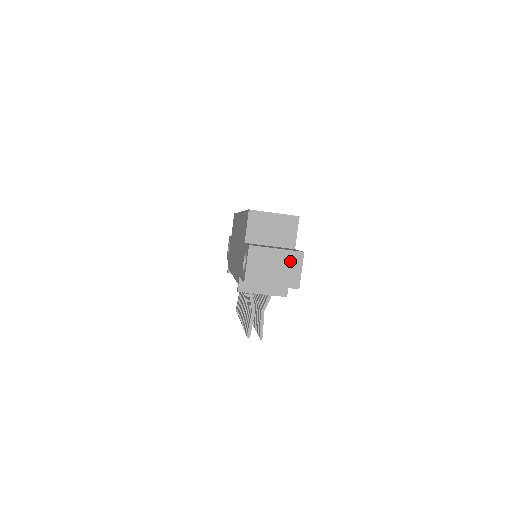
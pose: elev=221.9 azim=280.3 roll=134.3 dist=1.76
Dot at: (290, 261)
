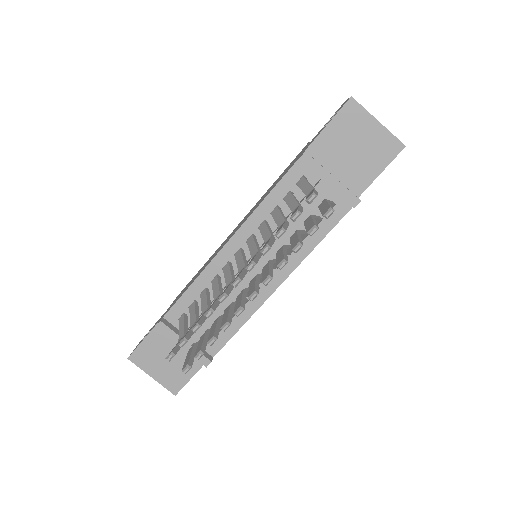
Dot at: occluded
